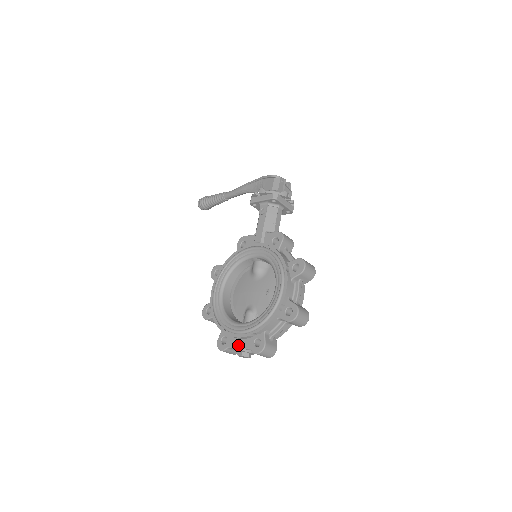
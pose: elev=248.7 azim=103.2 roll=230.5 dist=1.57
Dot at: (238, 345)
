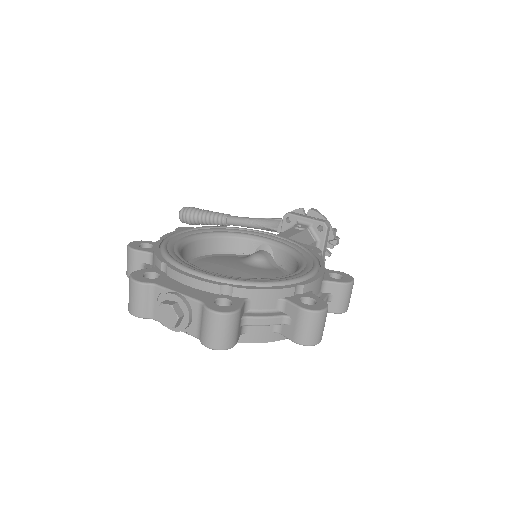
Dot at: (179, 289)
